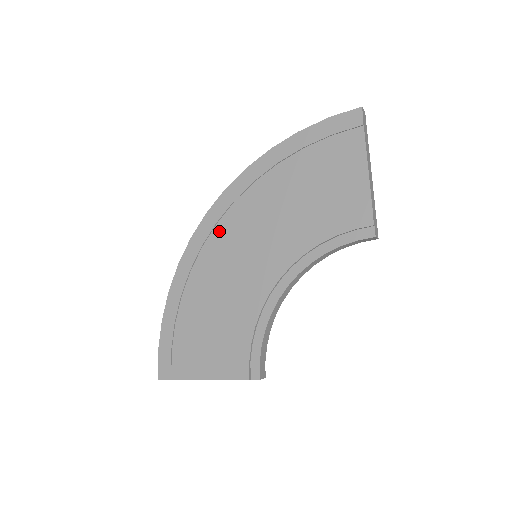
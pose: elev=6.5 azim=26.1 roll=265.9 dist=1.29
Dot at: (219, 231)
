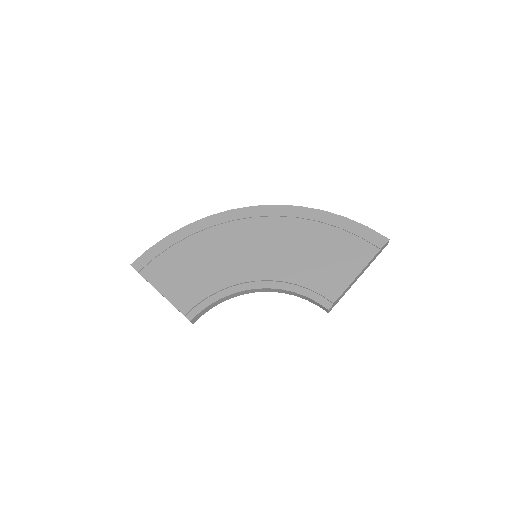
Dot at: (250, 222)
